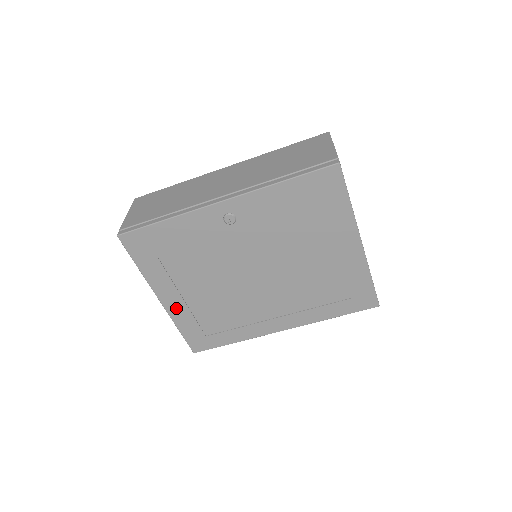
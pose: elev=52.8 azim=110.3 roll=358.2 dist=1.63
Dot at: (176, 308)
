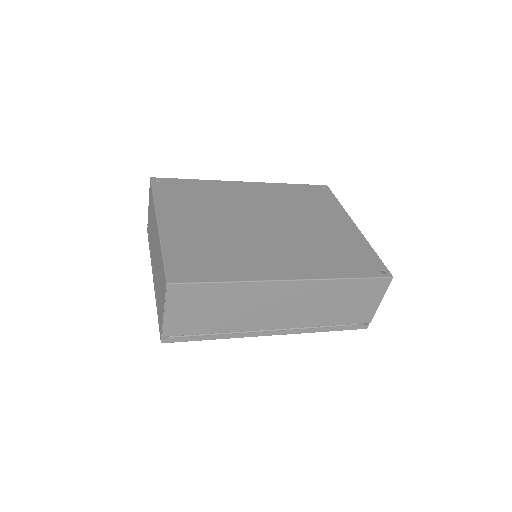
Dot at: occluded
